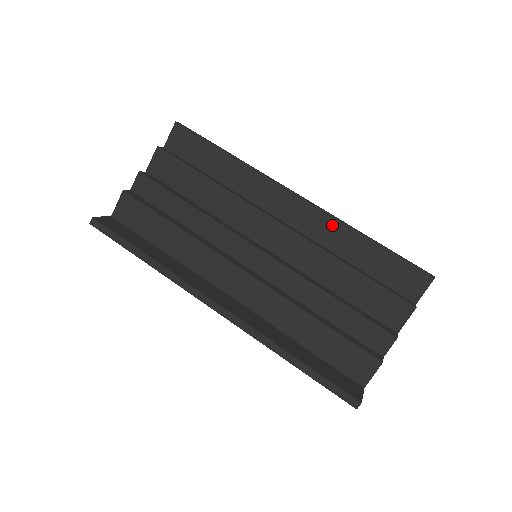
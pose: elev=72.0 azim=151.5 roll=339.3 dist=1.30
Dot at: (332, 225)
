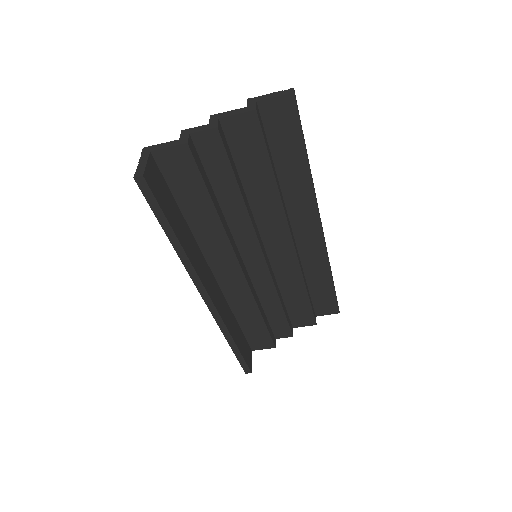
Dot at: (321, 260)
